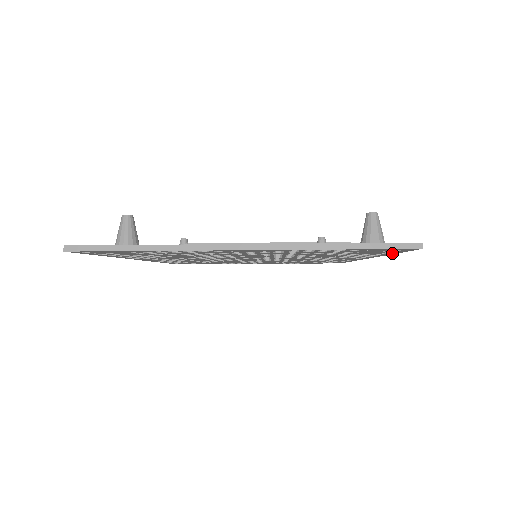
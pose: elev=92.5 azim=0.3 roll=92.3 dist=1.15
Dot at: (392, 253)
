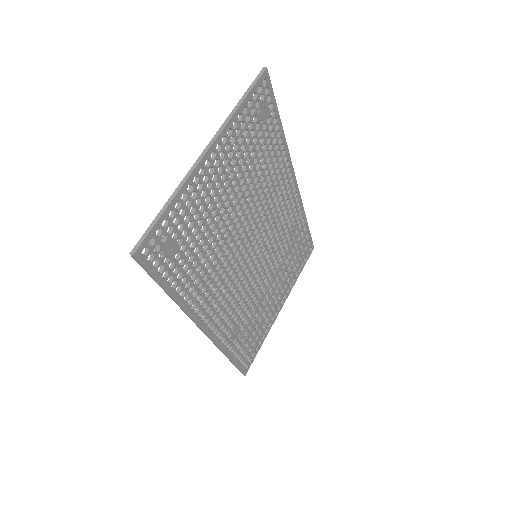
Dot at: (277, 115)
